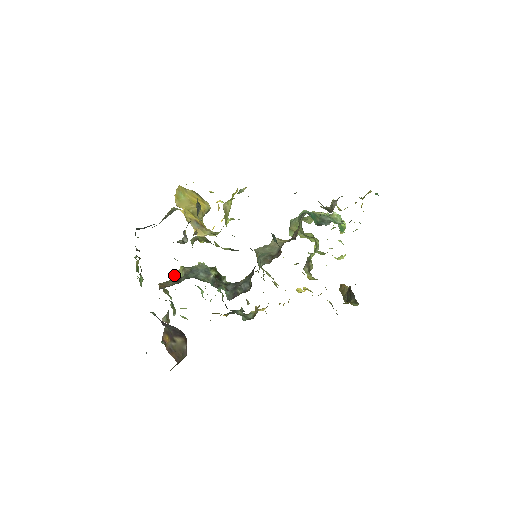
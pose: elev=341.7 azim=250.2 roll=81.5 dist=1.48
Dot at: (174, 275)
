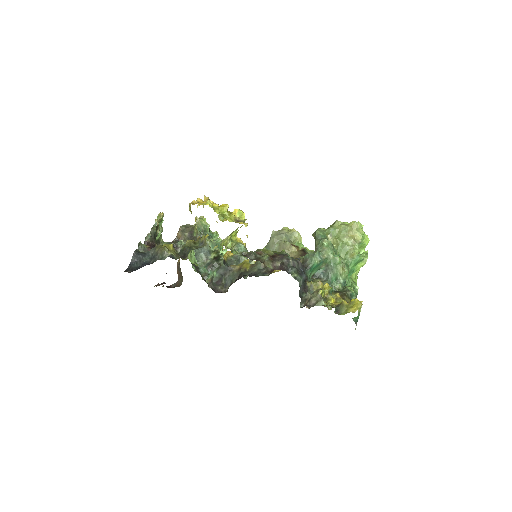
Dot at: (196, 221)
